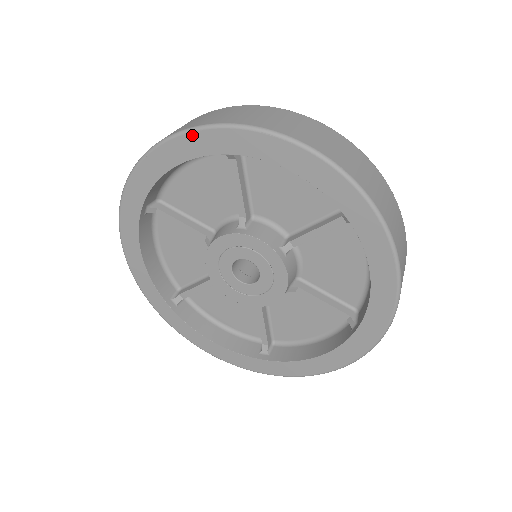
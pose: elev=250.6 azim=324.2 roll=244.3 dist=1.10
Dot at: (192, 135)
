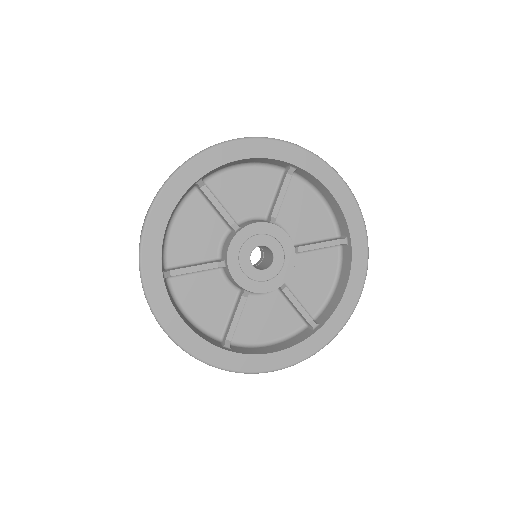
Dot at: (282, 144)
